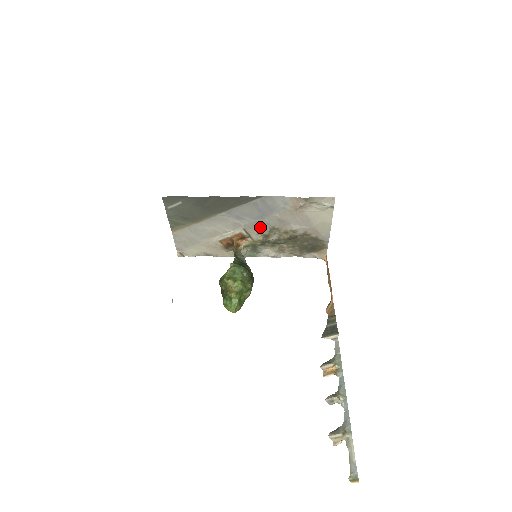
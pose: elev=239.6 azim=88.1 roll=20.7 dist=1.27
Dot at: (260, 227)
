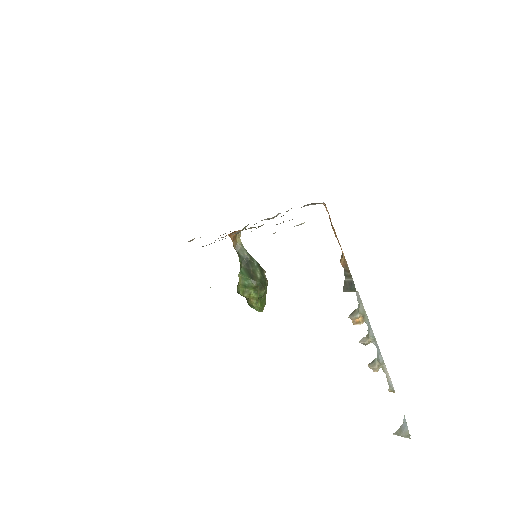
Dot at: occluded
